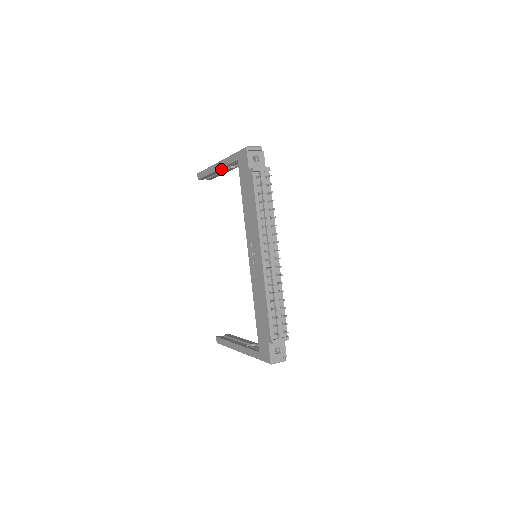
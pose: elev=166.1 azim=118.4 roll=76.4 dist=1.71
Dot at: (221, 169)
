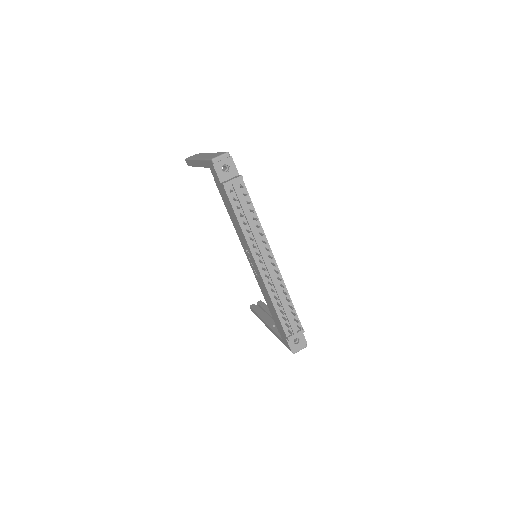
Dot at: occluded
